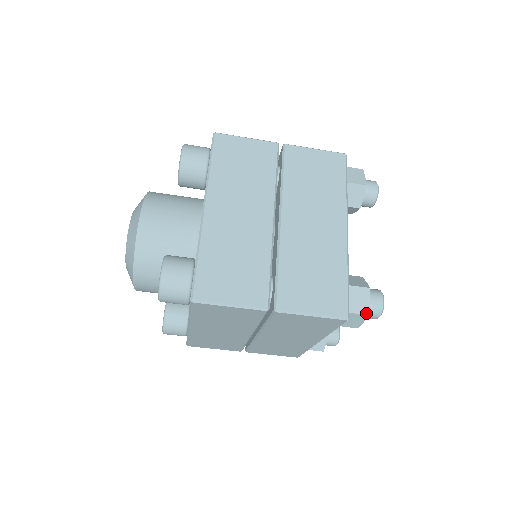
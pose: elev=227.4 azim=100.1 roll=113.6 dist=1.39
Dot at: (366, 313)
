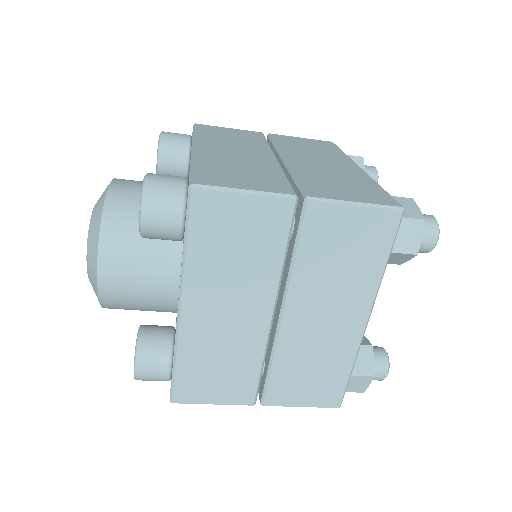
Dot at: (362, 392)
